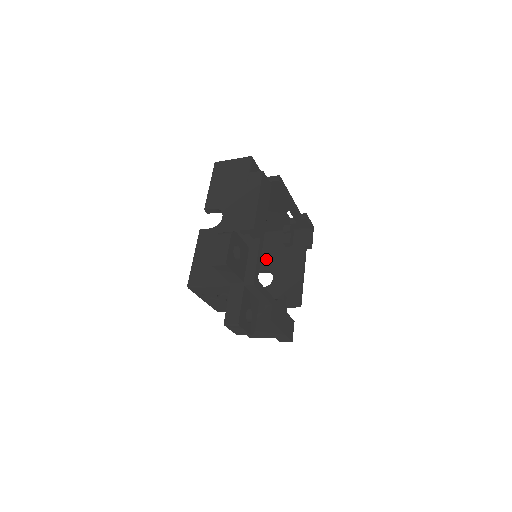
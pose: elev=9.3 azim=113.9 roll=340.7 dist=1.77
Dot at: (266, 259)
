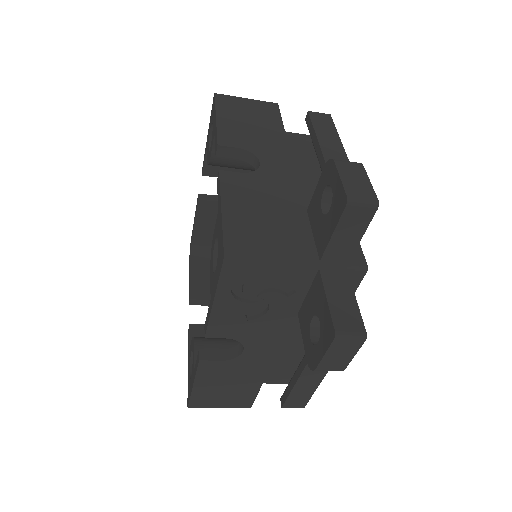
Dot at: (203, 284)
